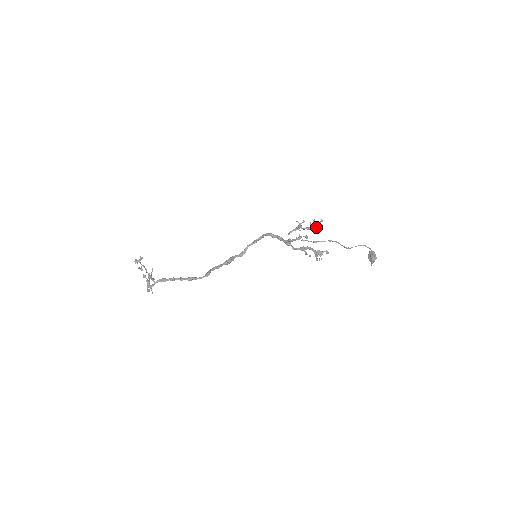
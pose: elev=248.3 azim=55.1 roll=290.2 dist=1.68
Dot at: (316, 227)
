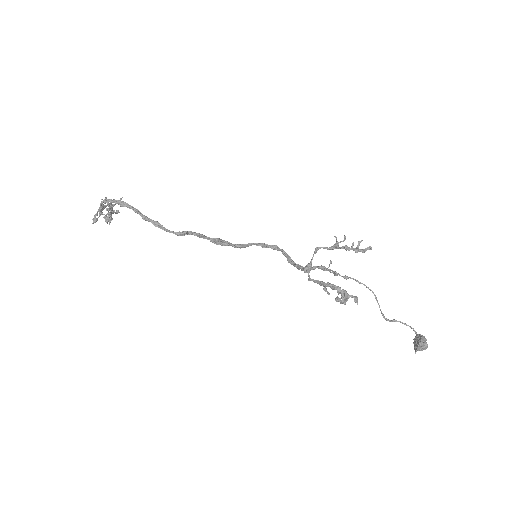
Dot at: (359, 249)
